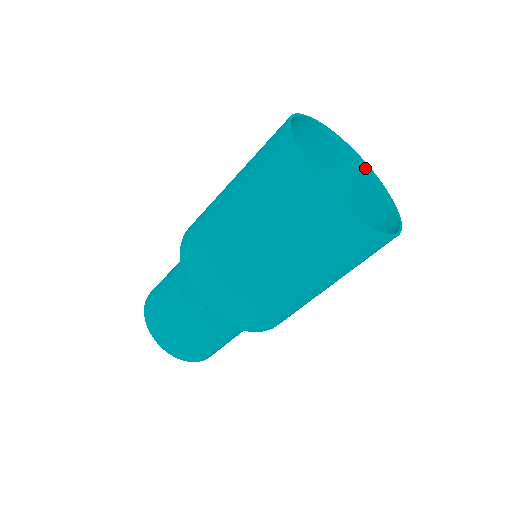
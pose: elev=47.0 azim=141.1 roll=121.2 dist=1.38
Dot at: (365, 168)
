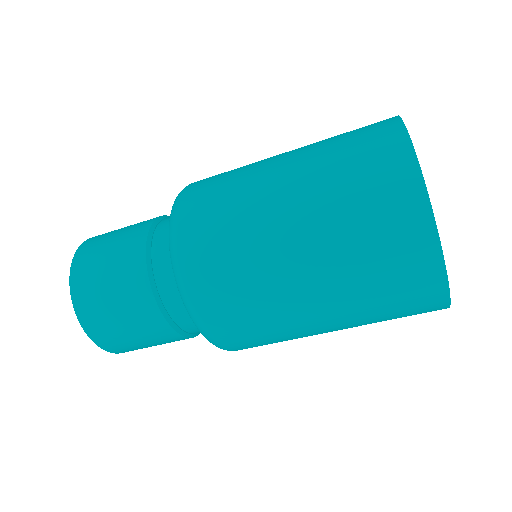
Dot at: occluded
